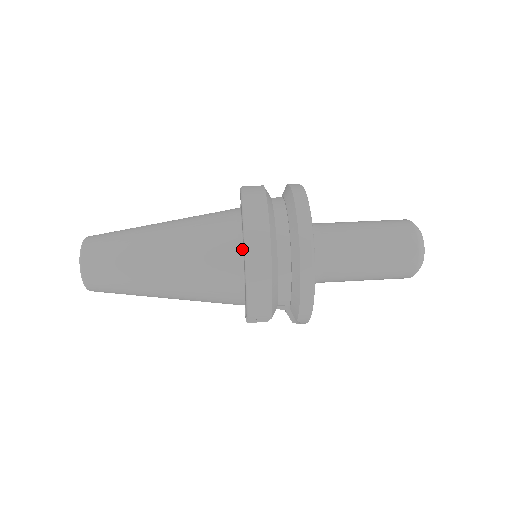
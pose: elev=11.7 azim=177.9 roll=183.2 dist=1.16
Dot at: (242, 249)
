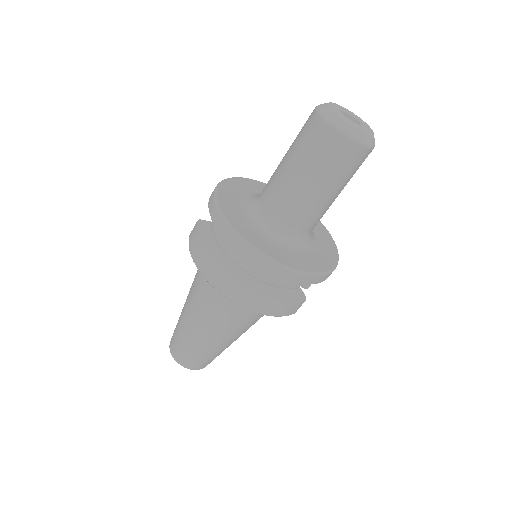
Dot at: occluded
